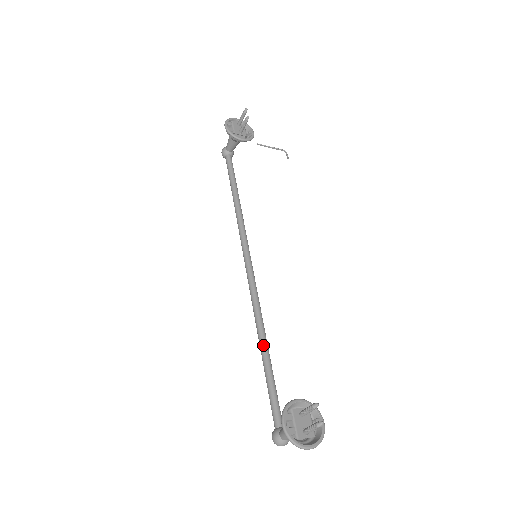
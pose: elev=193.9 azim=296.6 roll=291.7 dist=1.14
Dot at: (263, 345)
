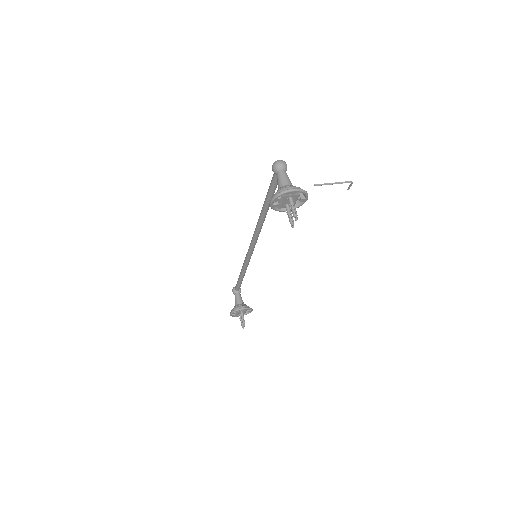
Dot at: (242, 274)
